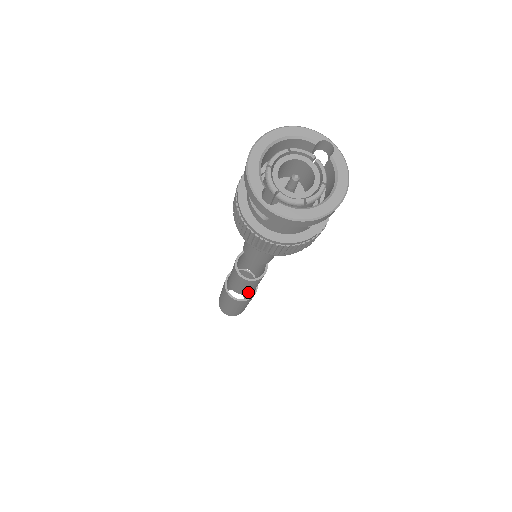
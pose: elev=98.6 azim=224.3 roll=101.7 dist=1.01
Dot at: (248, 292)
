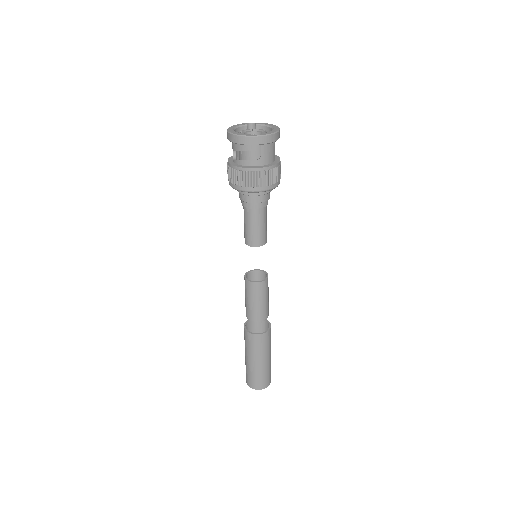
Dot at: (267, 311)
